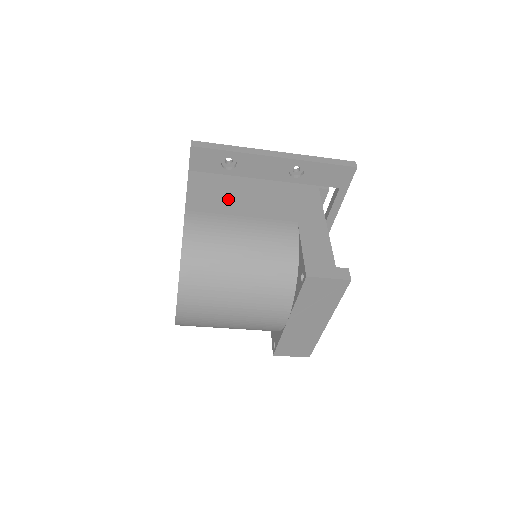
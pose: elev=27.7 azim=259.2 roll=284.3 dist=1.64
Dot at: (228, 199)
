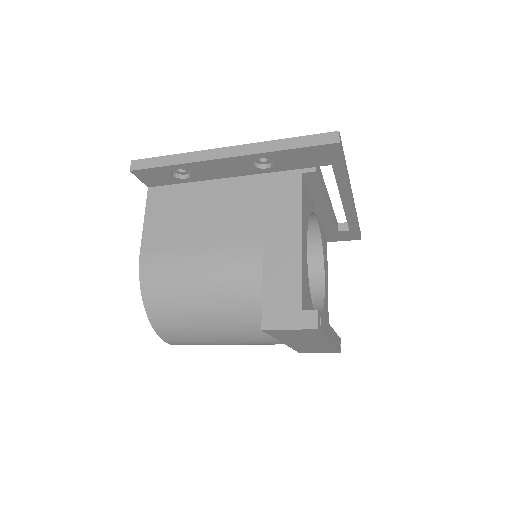
Dot at: (186, 223)
